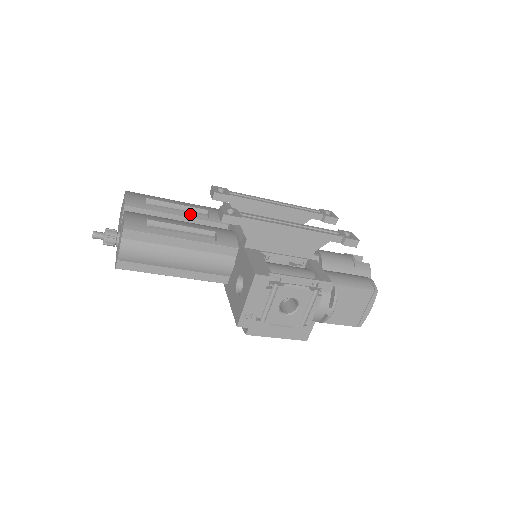
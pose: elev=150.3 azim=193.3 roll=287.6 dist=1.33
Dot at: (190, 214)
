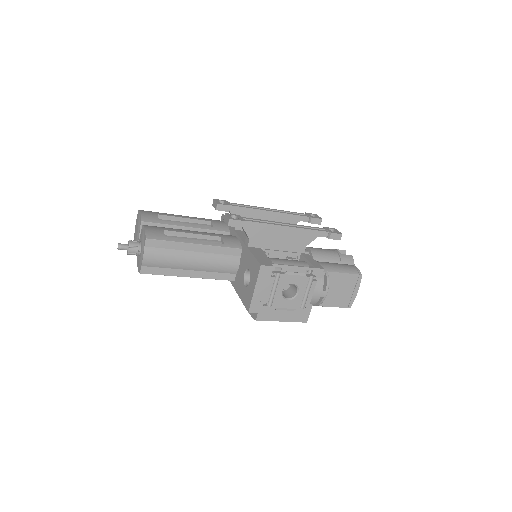
Dot at: occluded
